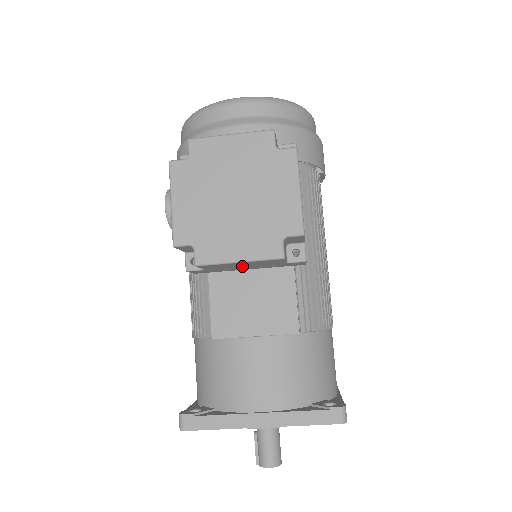
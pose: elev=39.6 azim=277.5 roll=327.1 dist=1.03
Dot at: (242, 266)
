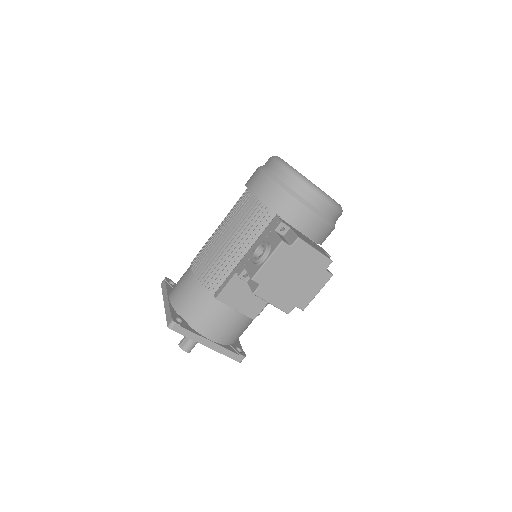
Dot at: occluded
